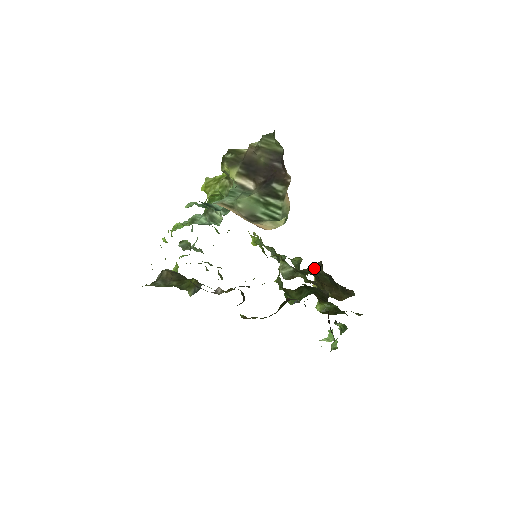
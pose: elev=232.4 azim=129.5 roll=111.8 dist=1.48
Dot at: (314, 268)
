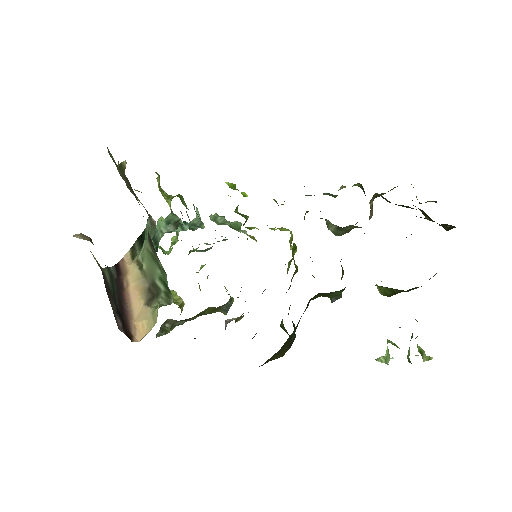
Dot at: occluded
